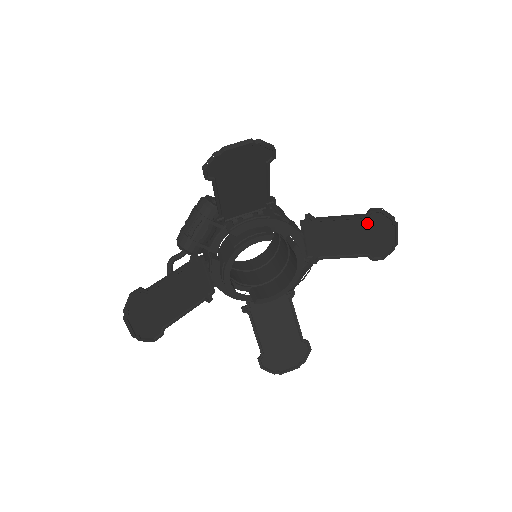
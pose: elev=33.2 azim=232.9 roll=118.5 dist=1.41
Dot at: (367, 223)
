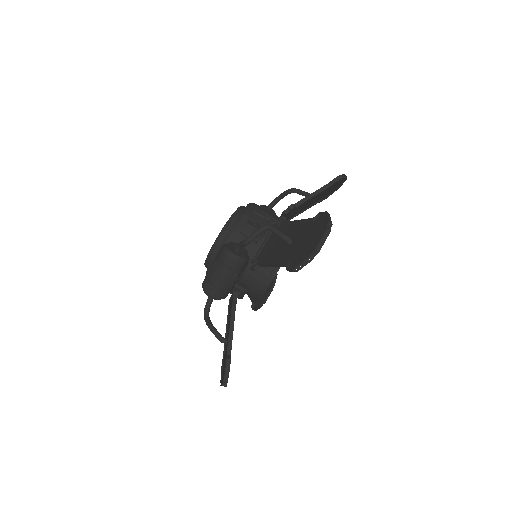
Dot at: (328, 188)
